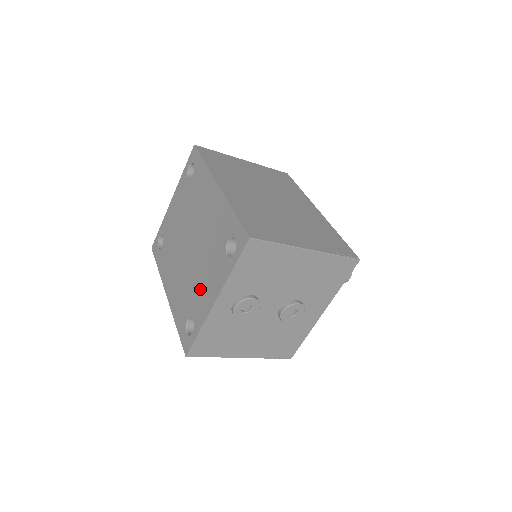
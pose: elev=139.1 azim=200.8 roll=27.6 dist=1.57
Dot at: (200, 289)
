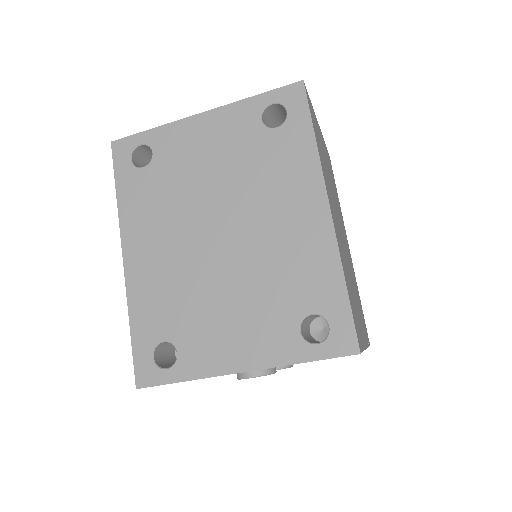
Dot at: (215, 325)
